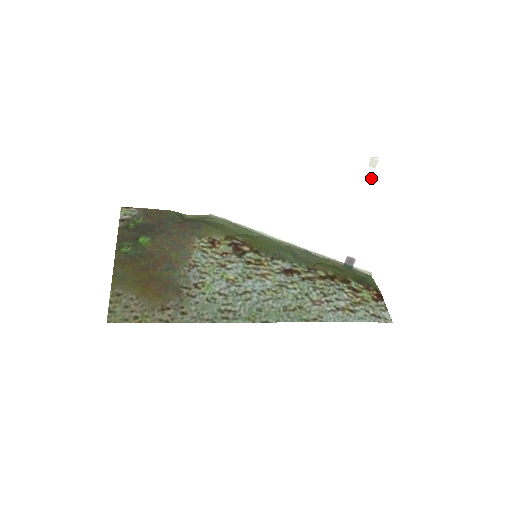
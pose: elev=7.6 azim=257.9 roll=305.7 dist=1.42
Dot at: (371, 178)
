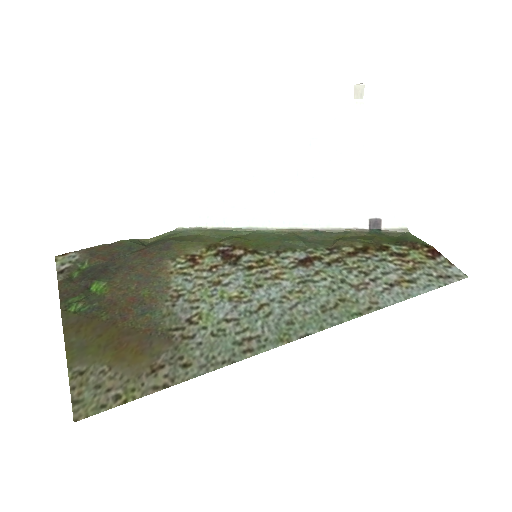
Dot at: (362, 113)
